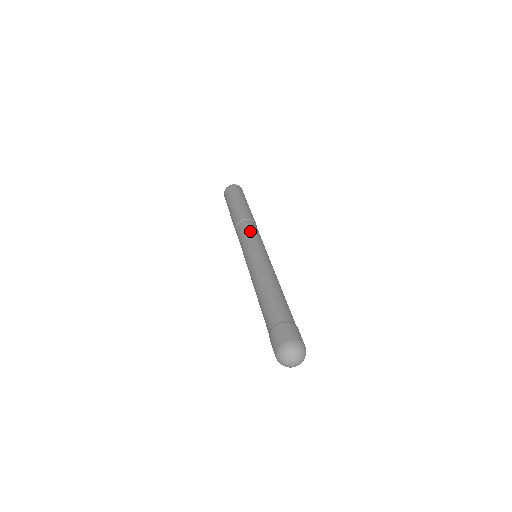
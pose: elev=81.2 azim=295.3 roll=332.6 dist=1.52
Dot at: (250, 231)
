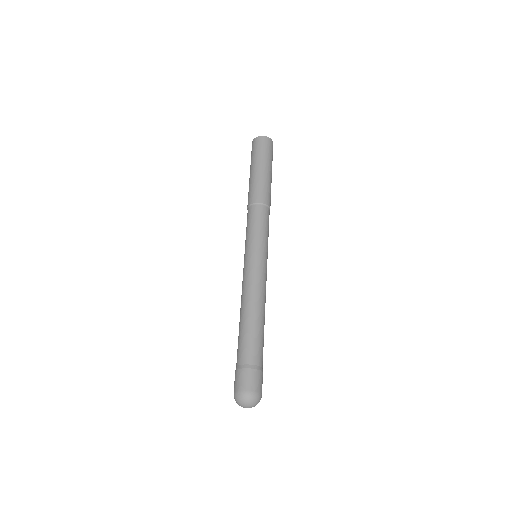
Dot at: (250, 225)
